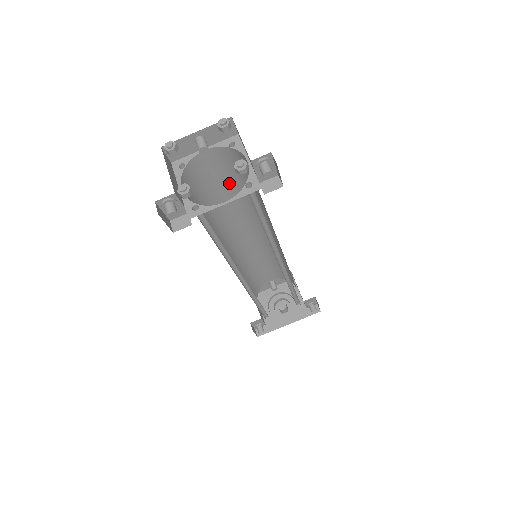
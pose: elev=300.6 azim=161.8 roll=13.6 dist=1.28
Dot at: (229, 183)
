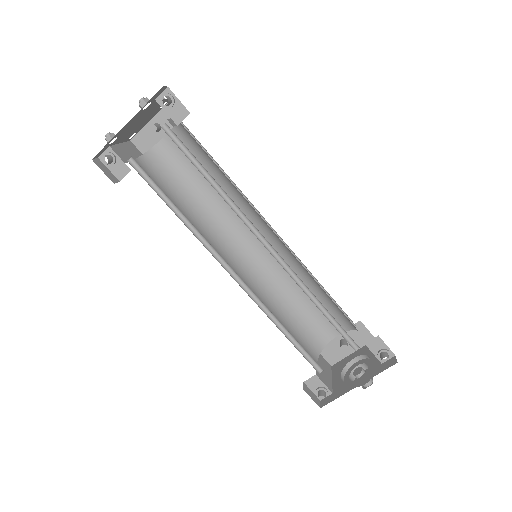
Dot at: occluded
